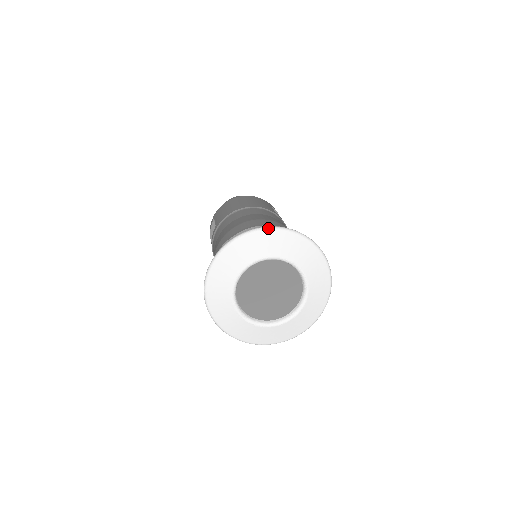
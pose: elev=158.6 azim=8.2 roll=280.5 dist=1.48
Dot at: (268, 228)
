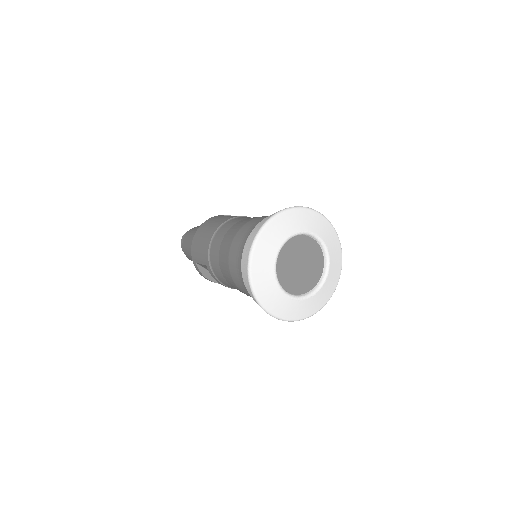
Dot at: (263, 227)
